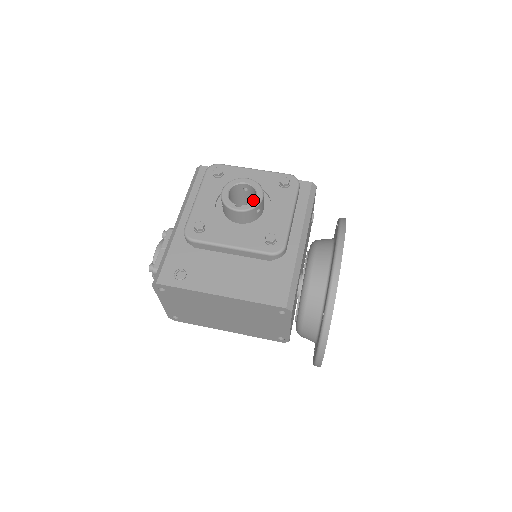
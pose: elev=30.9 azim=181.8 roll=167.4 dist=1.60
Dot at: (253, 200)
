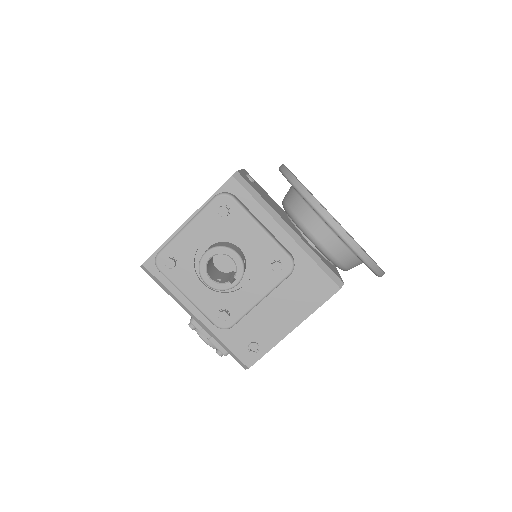
Dot at: (235, 264)
